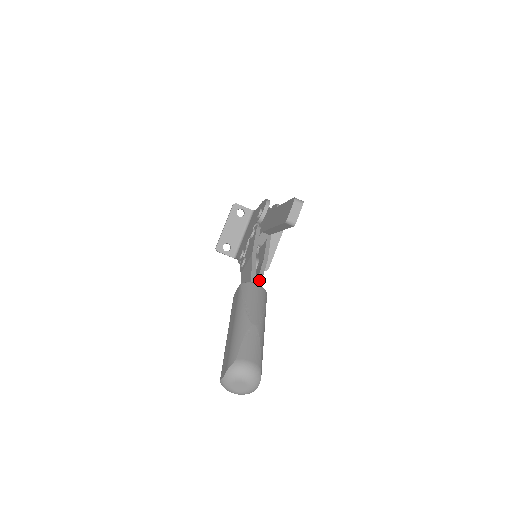
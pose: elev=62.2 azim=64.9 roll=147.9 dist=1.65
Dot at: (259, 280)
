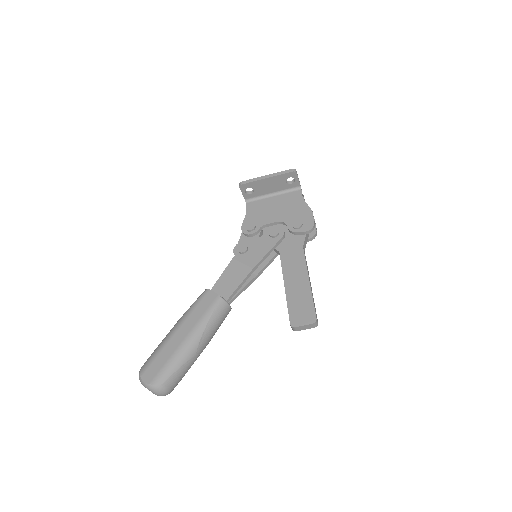
Dot at: (235, 297)
